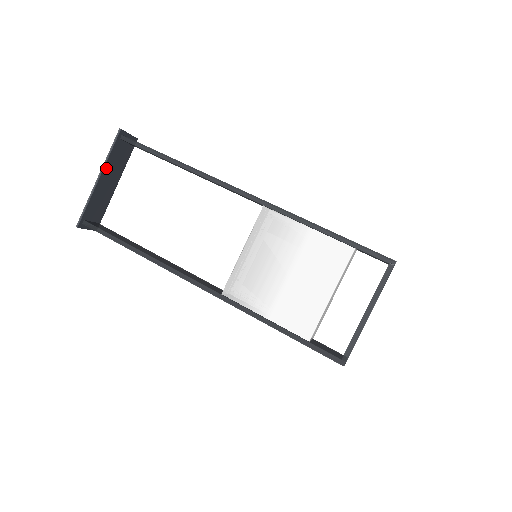
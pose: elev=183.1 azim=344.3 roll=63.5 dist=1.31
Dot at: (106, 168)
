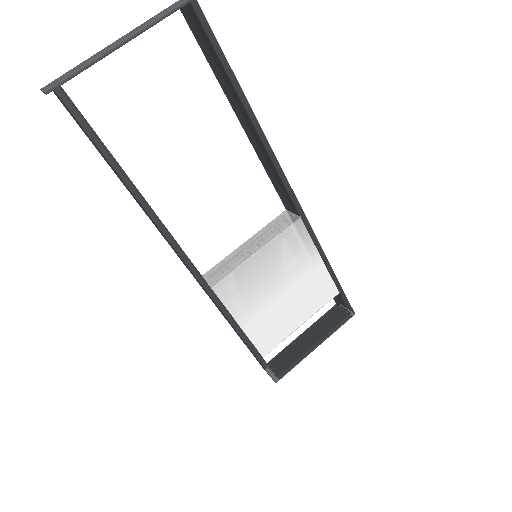
Dot at: (145, 29)
